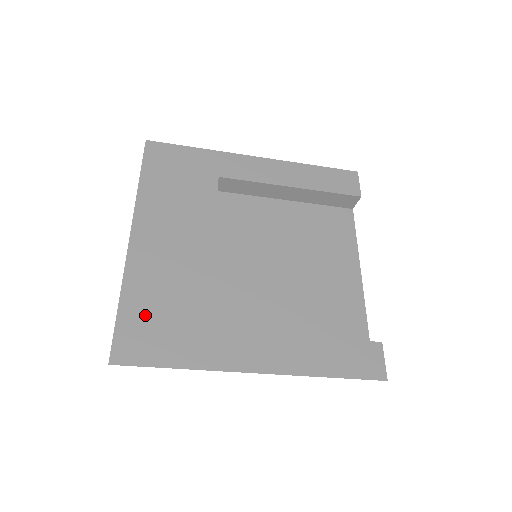
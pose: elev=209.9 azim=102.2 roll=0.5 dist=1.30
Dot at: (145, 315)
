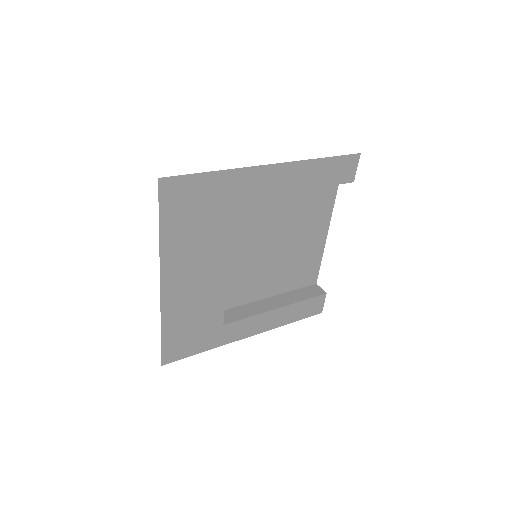
Dot at: (180, 333)
